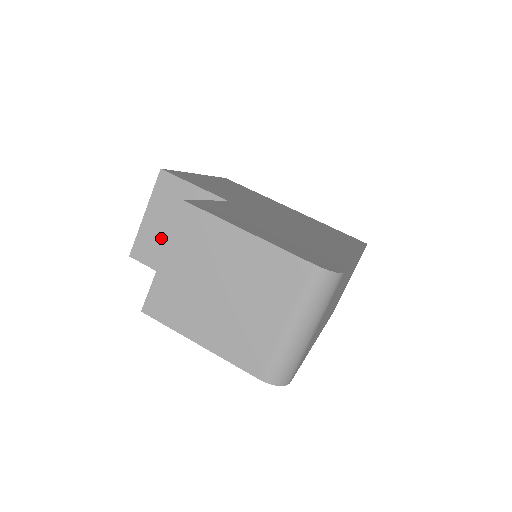
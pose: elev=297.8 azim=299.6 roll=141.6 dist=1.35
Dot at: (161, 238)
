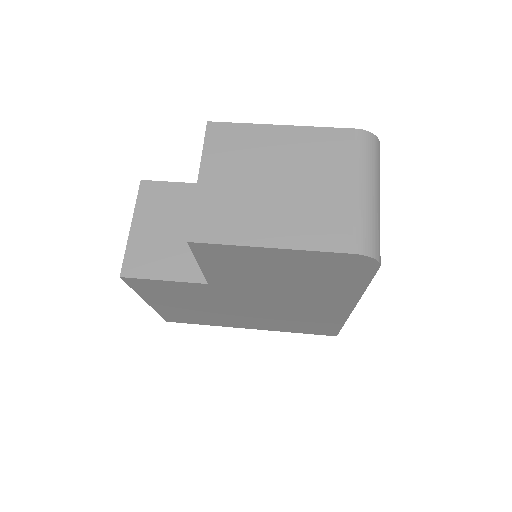
Dot at: (156, 243)
